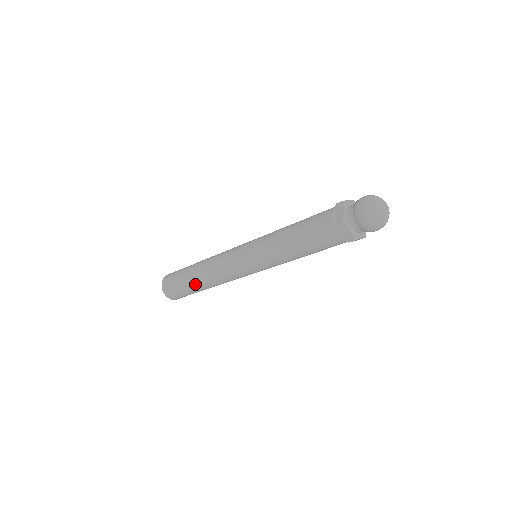
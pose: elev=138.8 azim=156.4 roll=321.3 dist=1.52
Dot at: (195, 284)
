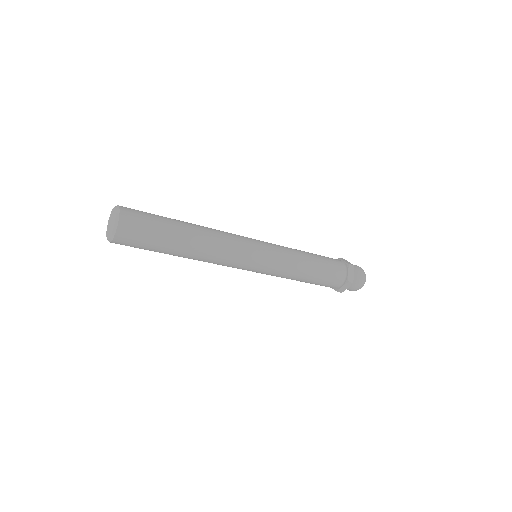
Dot at: (184, 234)
